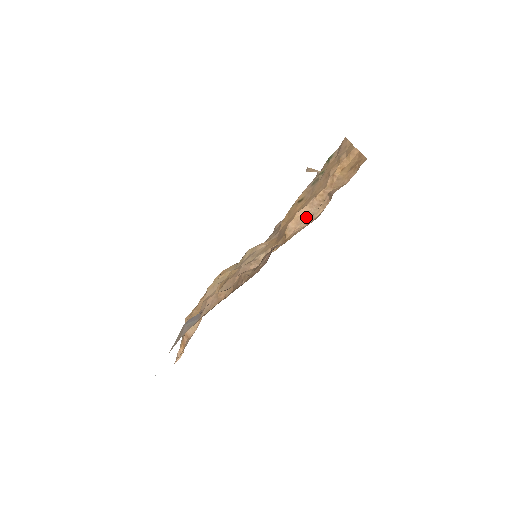
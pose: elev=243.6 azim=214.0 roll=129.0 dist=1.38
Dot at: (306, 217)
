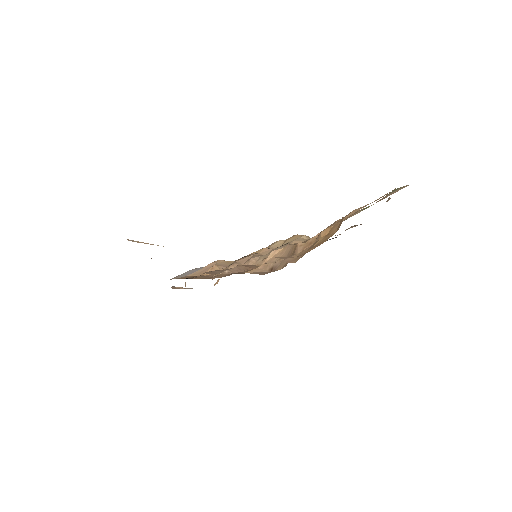
Dot at: (277, 260)
